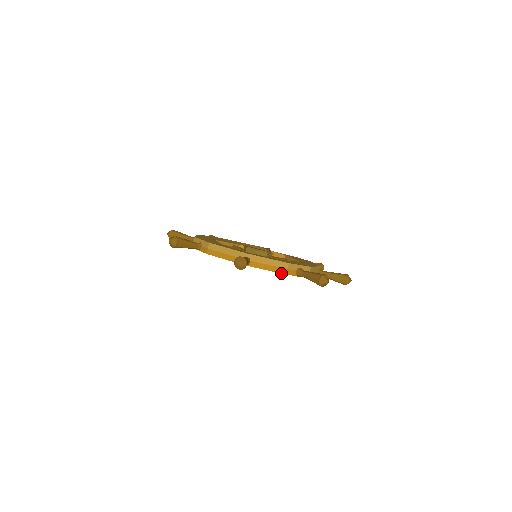
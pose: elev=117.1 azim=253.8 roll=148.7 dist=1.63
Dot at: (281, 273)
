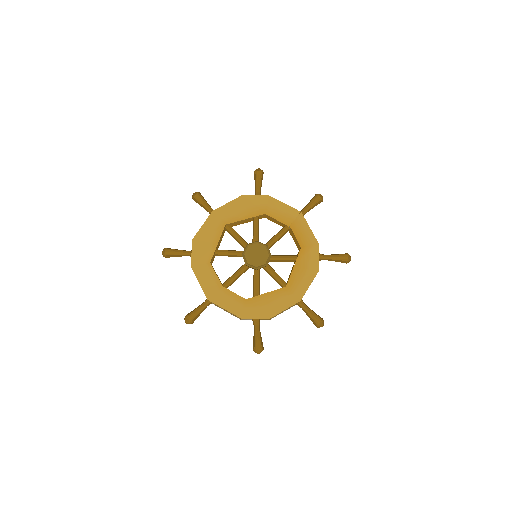
Dot at: (237, 317)
